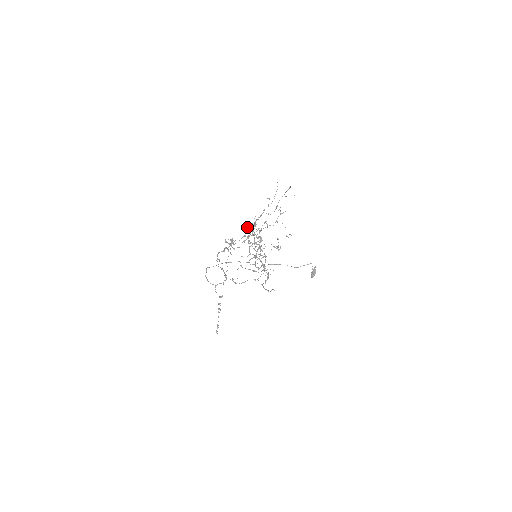
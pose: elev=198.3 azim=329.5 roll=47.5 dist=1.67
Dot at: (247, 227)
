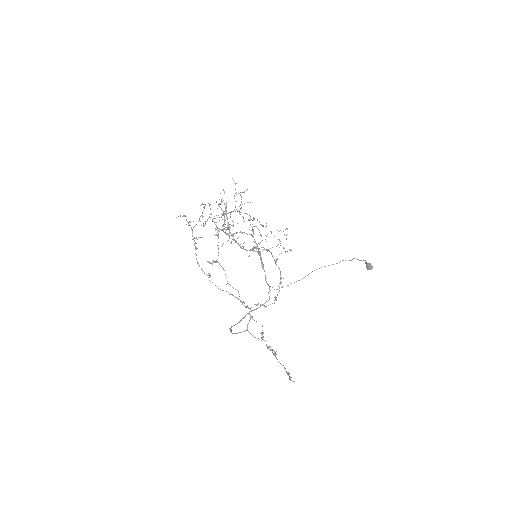
Dot at: occluded
